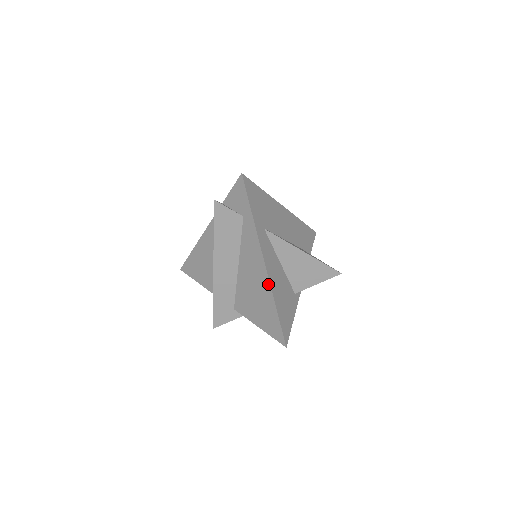
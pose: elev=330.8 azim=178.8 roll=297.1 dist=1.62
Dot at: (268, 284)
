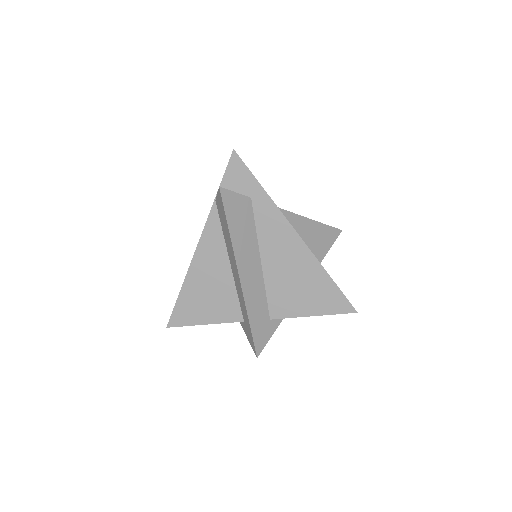
Dot at: (310, 255)
